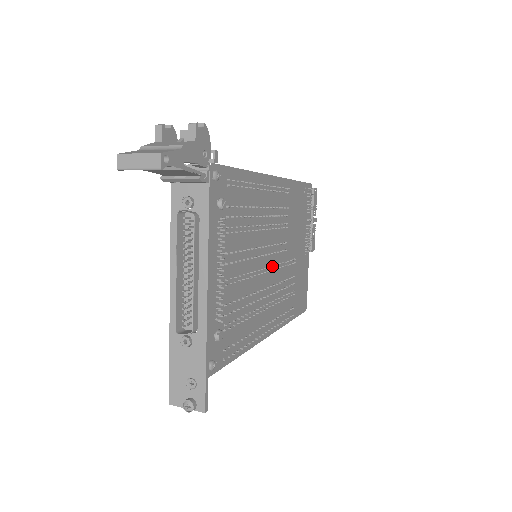
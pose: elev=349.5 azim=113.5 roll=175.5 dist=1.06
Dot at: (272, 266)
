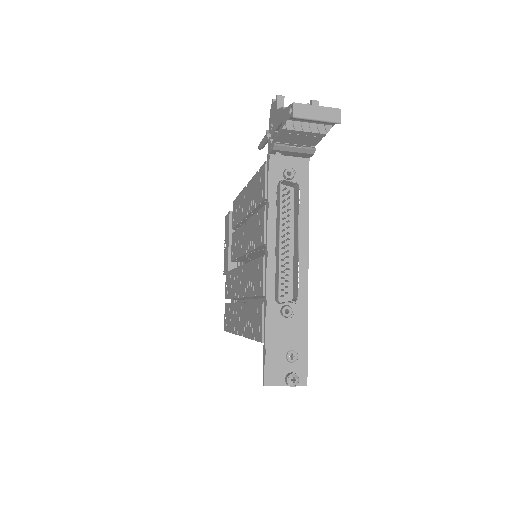
Dot at: occluded
